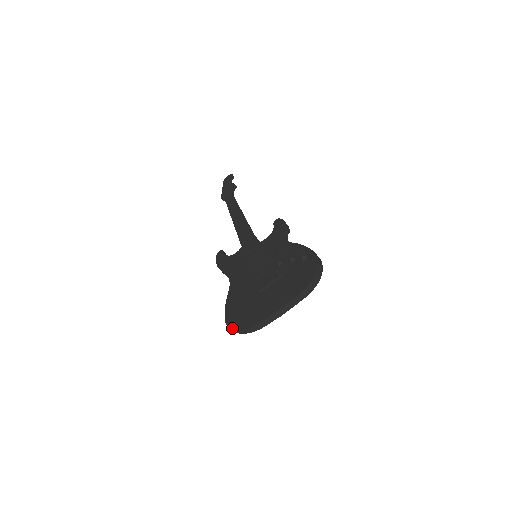
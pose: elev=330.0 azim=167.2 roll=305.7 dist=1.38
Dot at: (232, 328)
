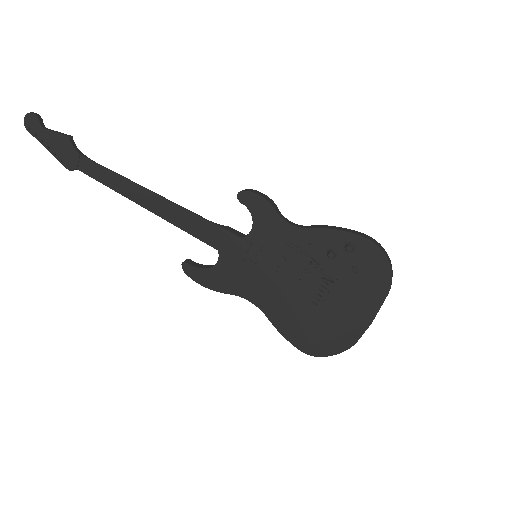
Dot at: occluded
